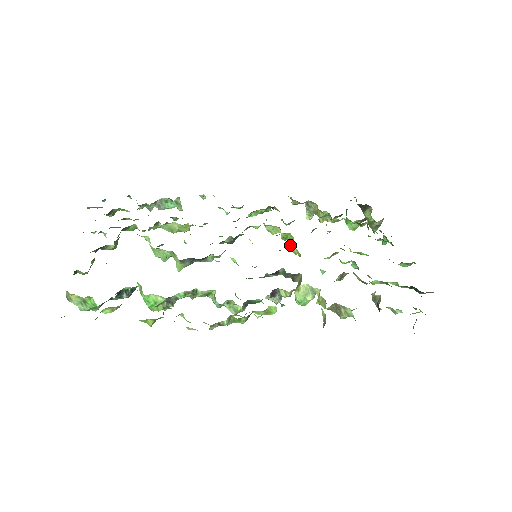
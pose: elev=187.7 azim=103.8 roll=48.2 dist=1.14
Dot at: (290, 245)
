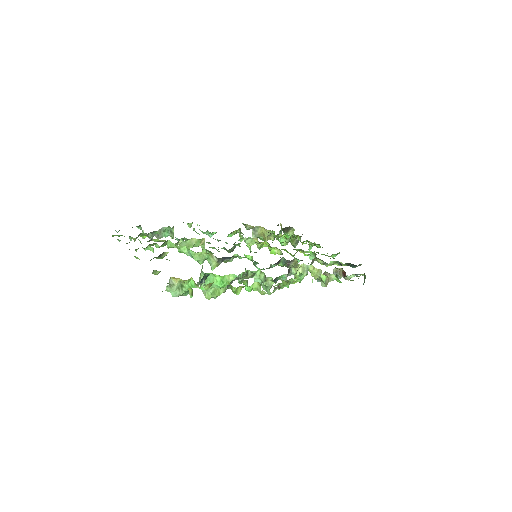
Dot at: (272, 247)
